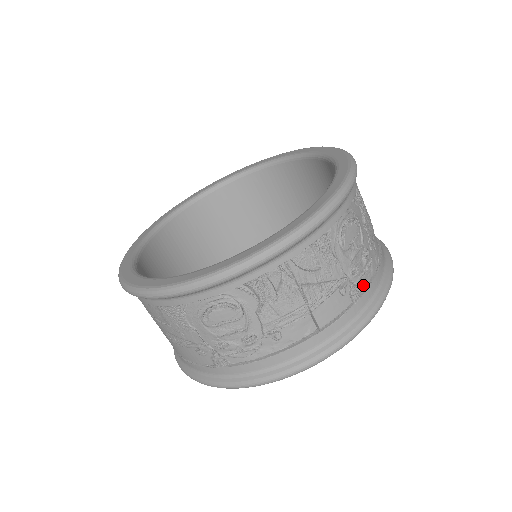
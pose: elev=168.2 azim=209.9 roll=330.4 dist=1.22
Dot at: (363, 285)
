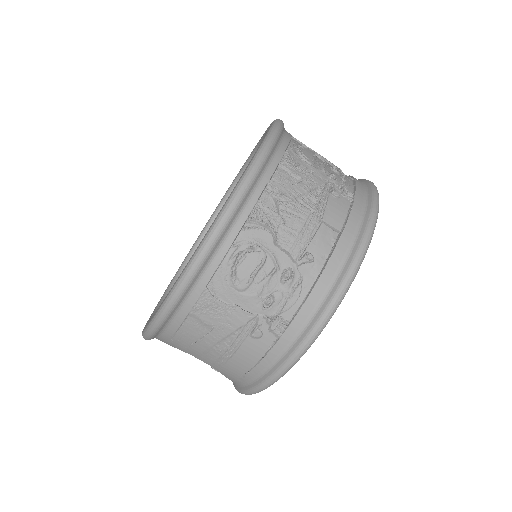
Dot at: (350, 189)
